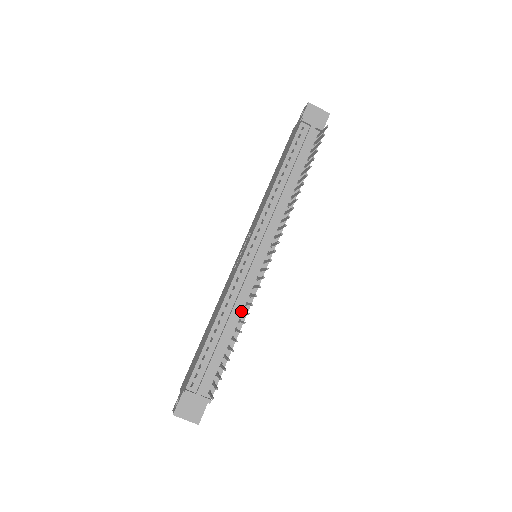
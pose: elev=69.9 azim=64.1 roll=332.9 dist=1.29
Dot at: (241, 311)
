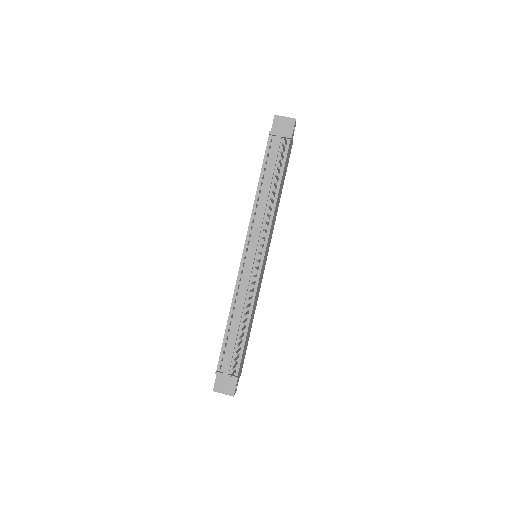
Dot at: occluded
